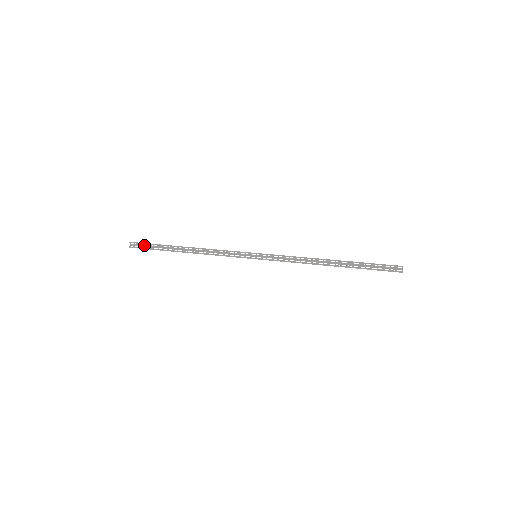
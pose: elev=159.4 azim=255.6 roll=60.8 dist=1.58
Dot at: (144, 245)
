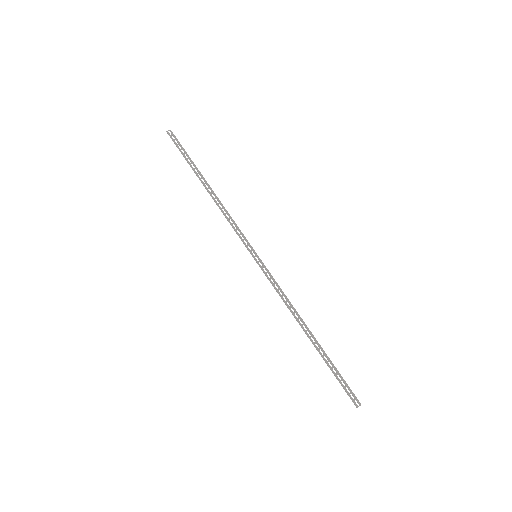
Dot at: (179, 144)
